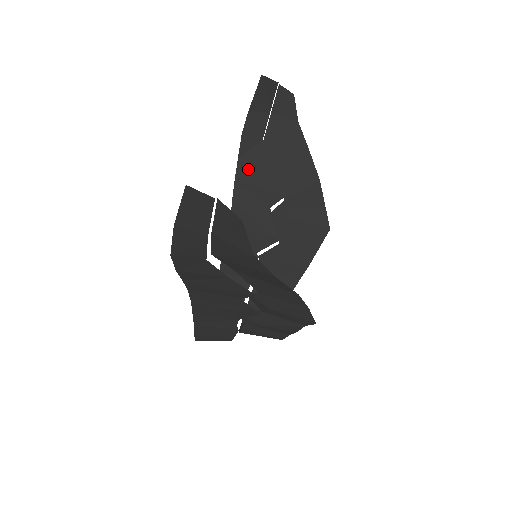
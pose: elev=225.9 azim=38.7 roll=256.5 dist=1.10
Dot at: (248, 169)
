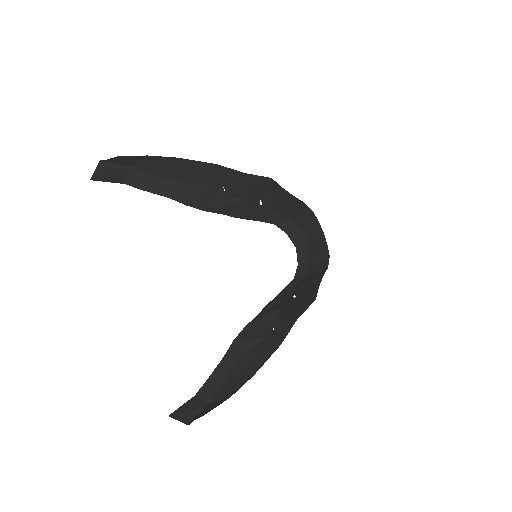
Dot at: (180, 194)
